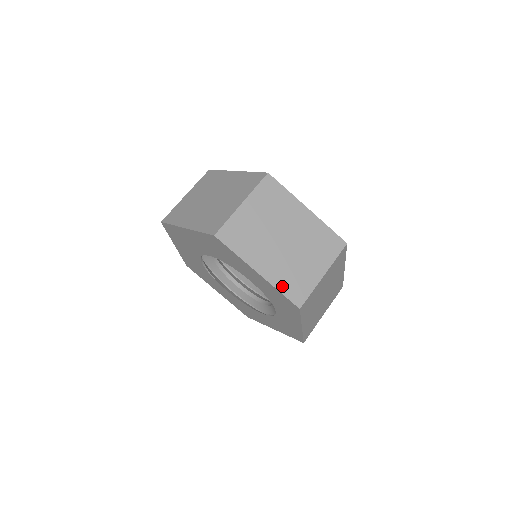
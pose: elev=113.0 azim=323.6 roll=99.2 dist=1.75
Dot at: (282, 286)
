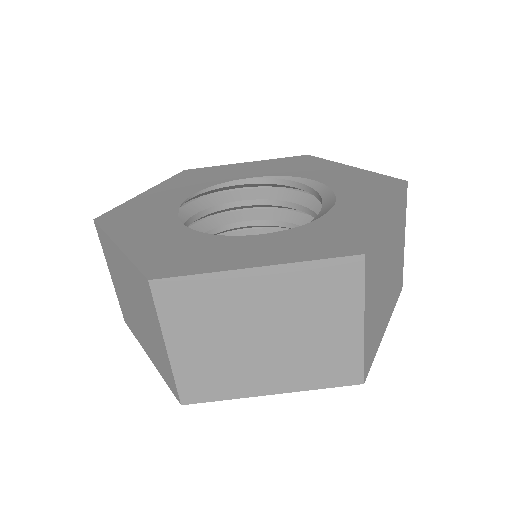
Dot at: (395, 301)
